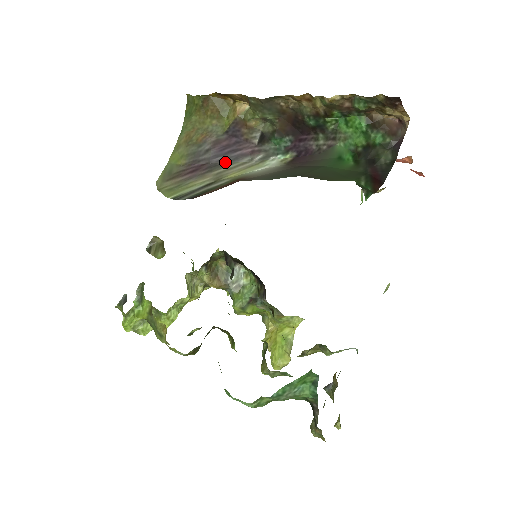
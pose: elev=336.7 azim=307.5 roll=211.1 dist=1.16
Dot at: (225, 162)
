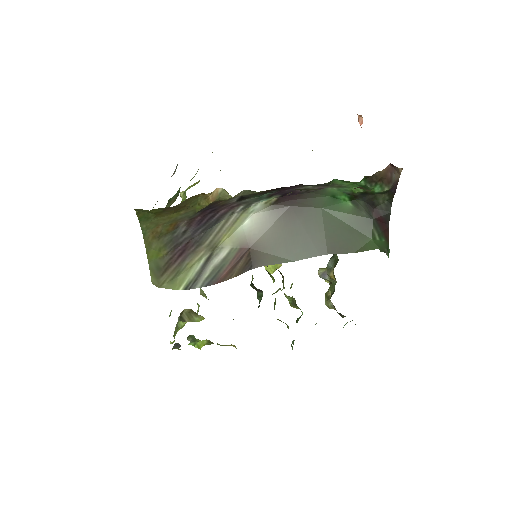
Dot at: (208, 229)
